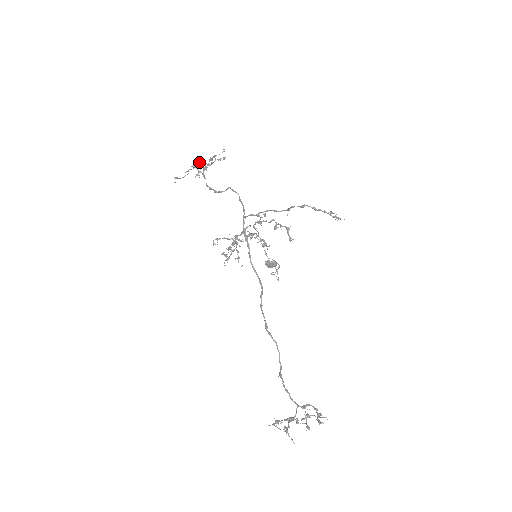
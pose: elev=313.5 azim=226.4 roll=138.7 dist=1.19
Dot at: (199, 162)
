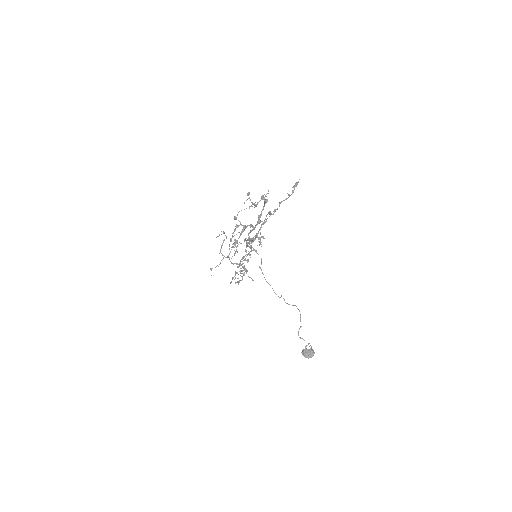
Dot at: (223, 242)
